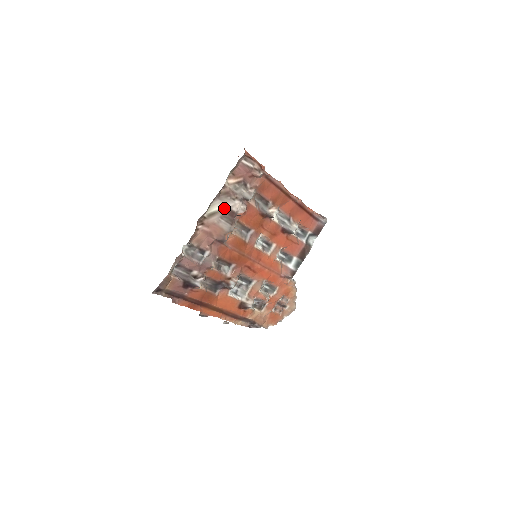
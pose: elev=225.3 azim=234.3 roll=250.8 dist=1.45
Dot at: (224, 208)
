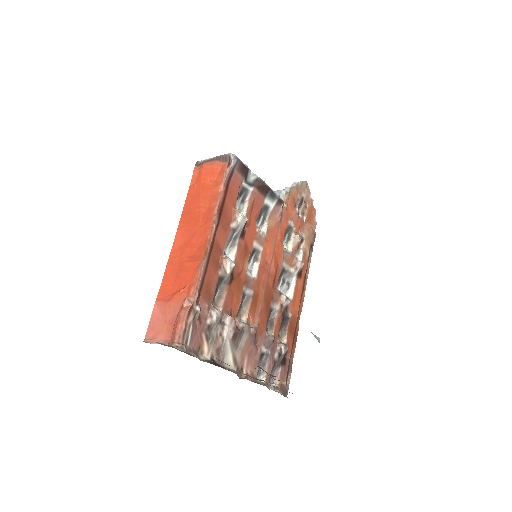
Dot at: (230, 349)
